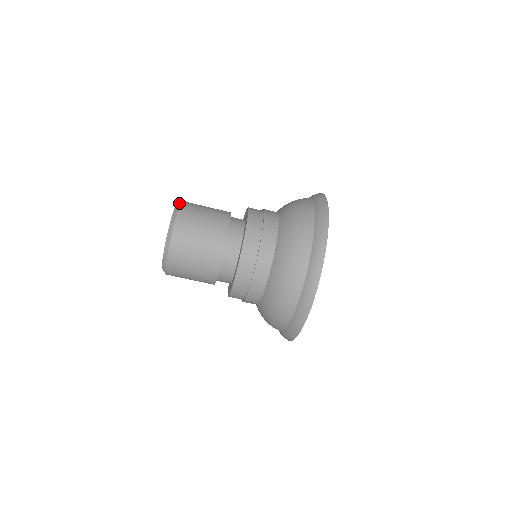
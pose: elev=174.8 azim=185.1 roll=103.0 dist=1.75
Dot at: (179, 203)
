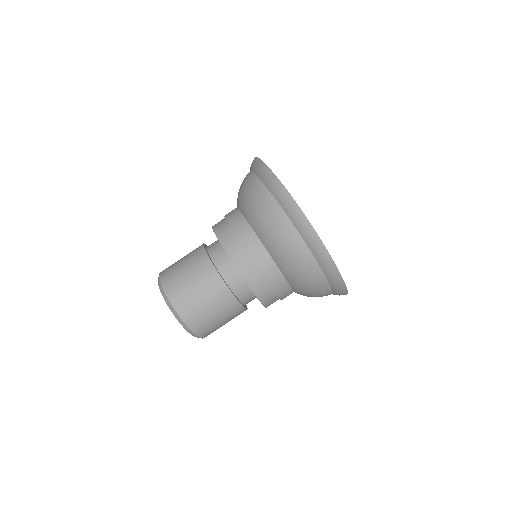
Dot at: (160, 286)
